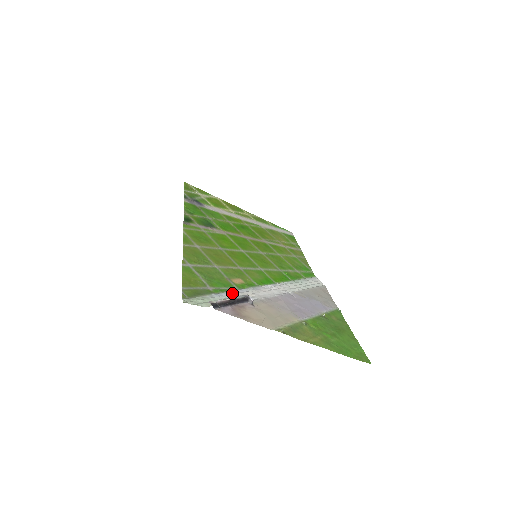
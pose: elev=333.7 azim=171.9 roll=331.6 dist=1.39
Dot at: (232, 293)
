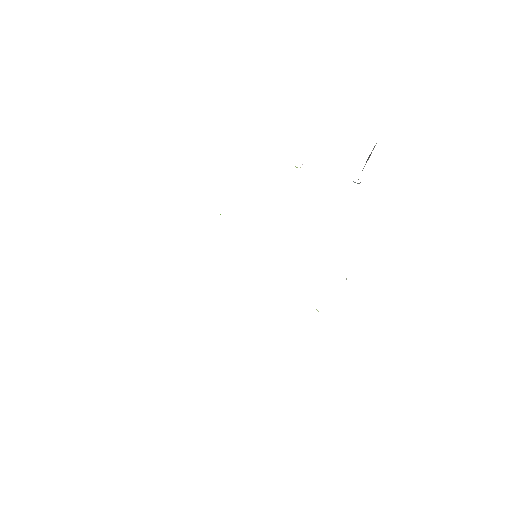
Dot at: occluded
